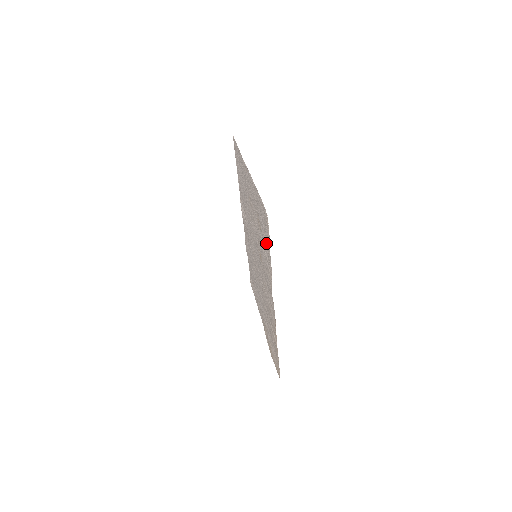
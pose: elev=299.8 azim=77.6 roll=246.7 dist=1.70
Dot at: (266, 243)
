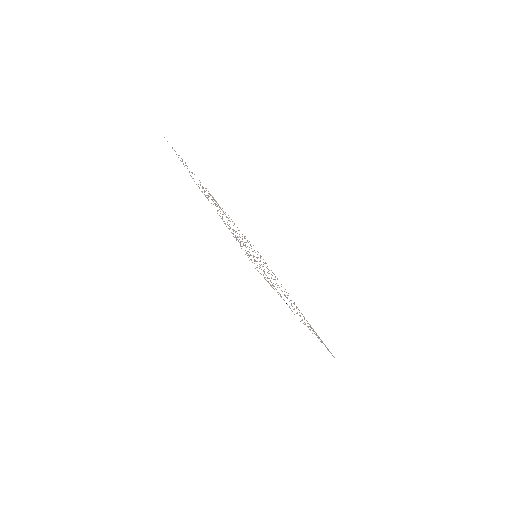
Dot at: occluded
